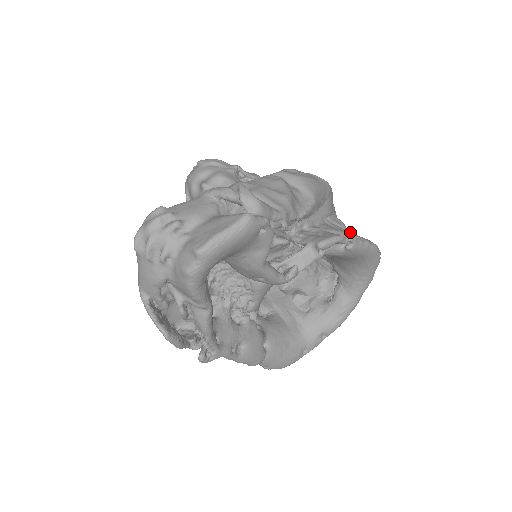
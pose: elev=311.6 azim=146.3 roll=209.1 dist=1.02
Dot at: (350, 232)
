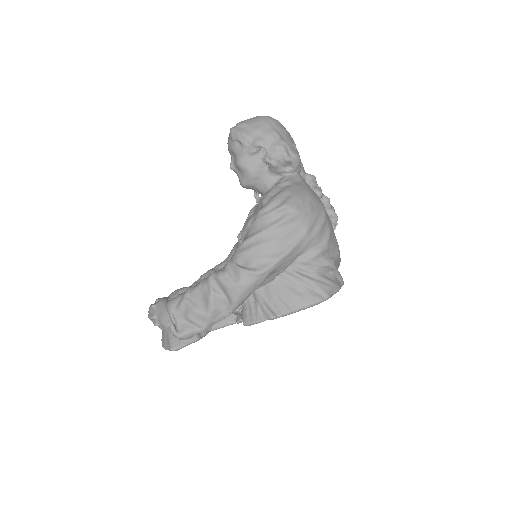
Dot at: (302, 281)
